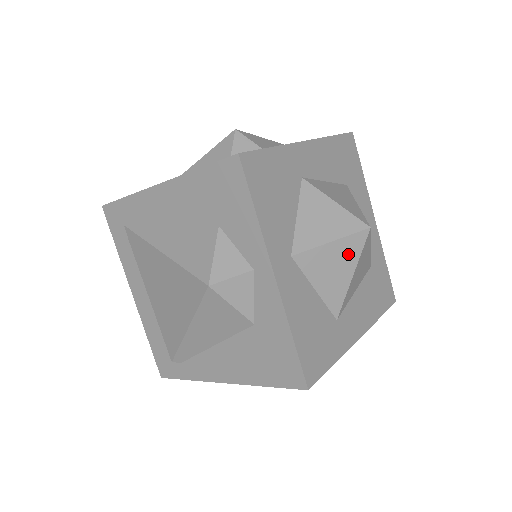
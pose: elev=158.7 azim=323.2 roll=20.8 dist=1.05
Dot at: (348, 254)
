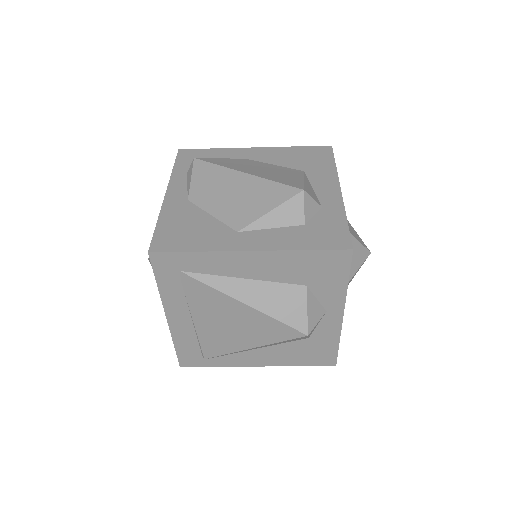
Dot at: occluded
